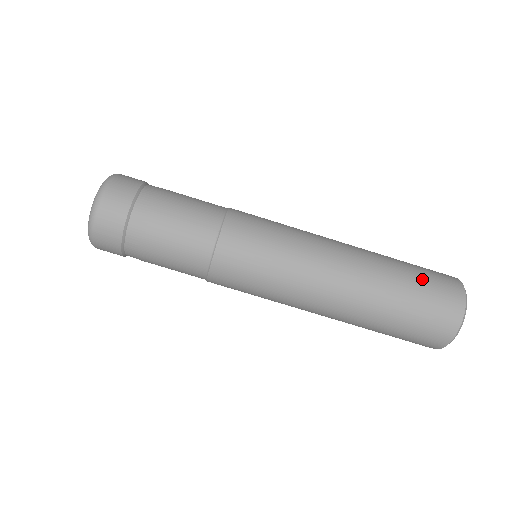
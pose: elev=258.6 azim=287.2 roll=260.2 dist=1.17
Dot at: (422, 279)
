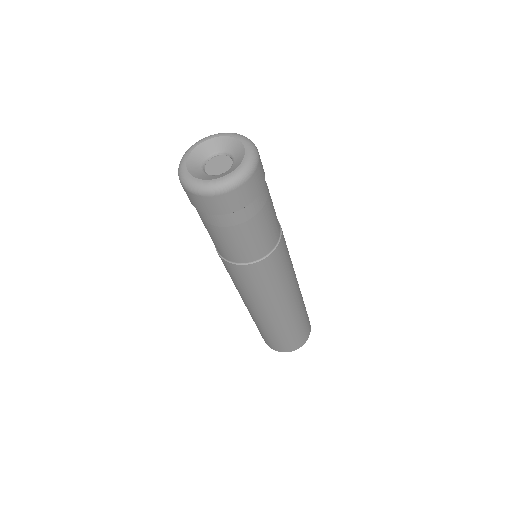
Dot at: occluded
